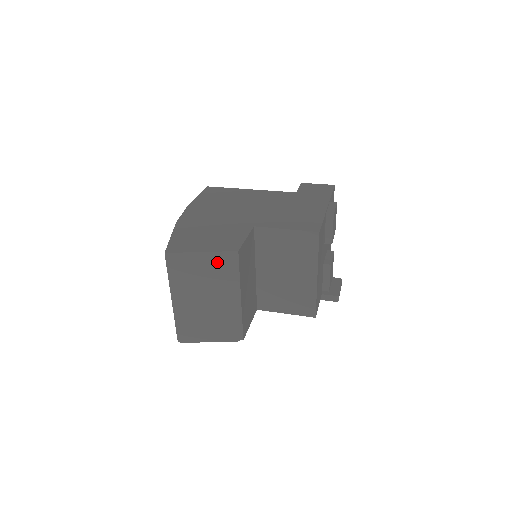
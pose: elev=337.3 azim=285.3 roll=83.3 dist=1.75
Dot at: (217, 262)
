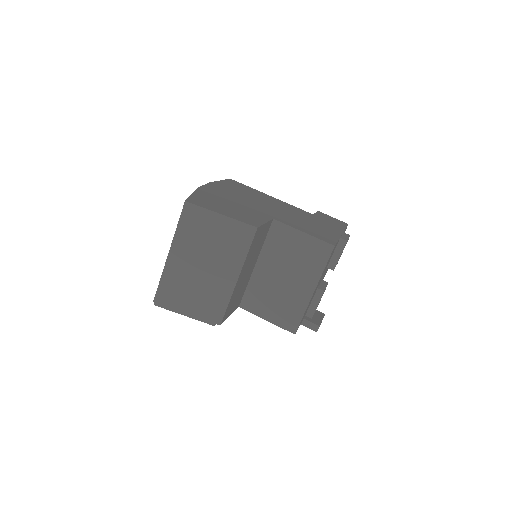
Dot at: (232, 231)
